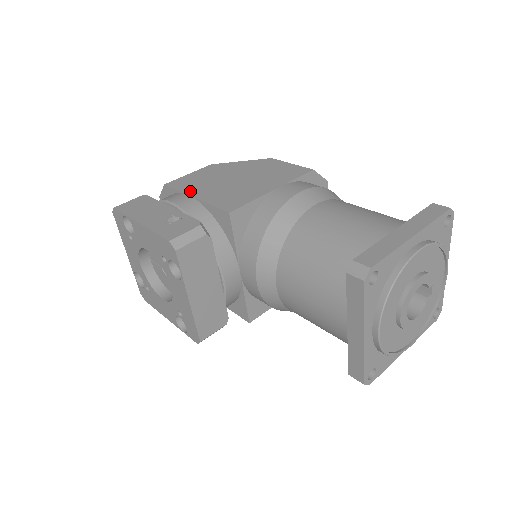
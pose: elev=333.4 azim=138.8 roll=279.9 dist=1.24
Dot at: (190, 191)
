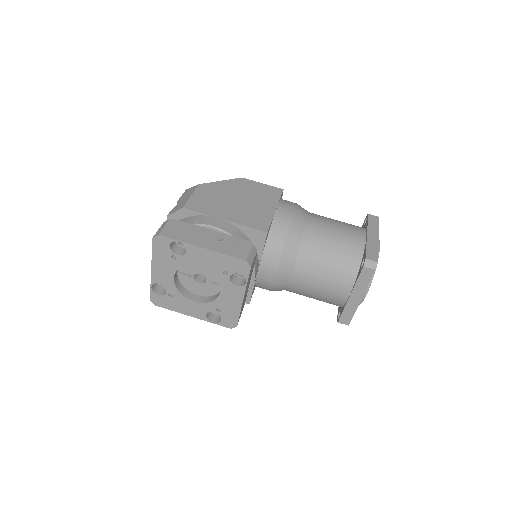
Dot at: (215, 214)
